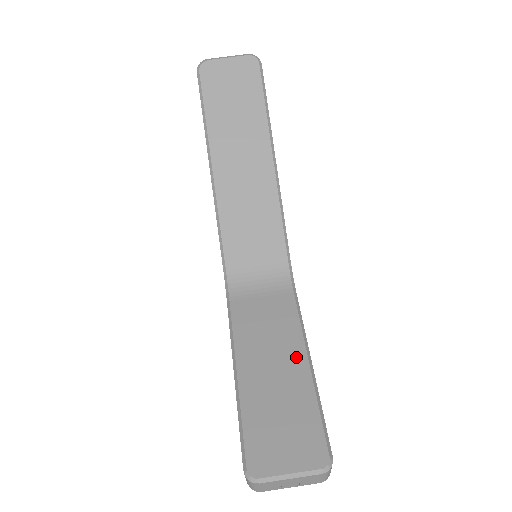
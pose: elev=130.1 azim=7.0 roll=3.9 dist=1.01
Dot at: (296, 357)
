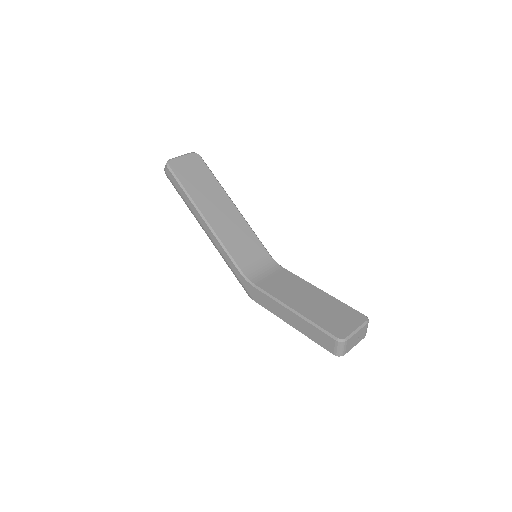
Dot at: (314, 291)
